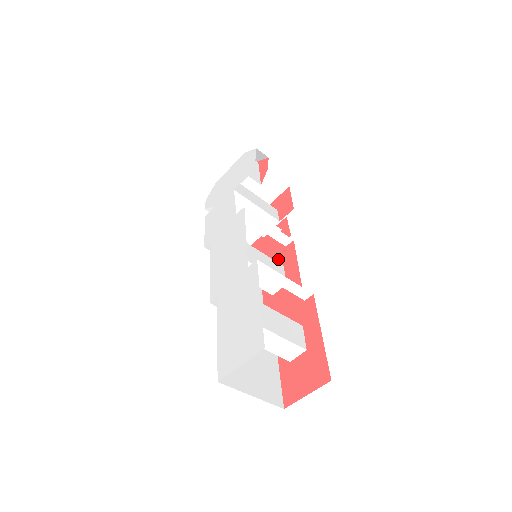
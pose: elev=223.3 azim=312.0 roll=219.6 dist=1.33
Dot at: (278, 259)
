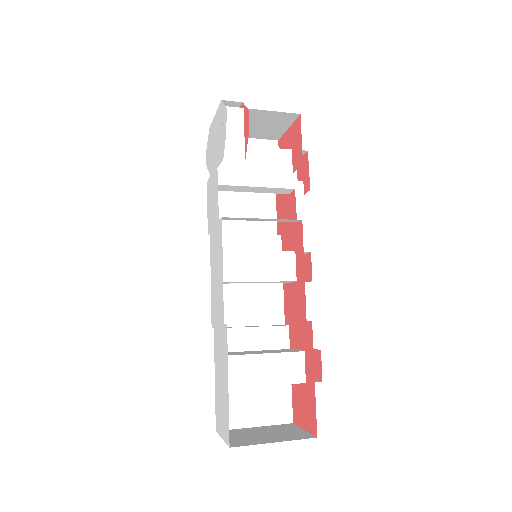
Dot at: (292, 235)
